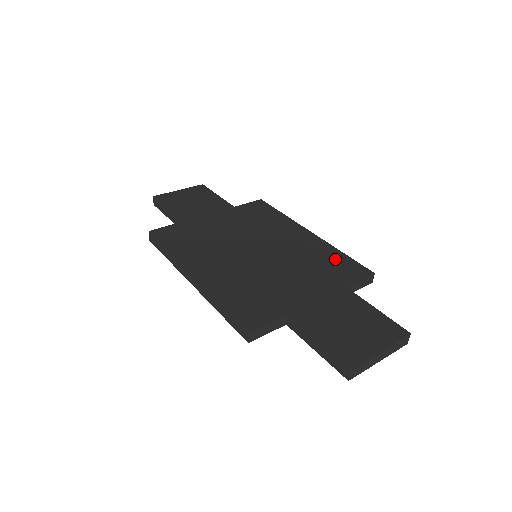
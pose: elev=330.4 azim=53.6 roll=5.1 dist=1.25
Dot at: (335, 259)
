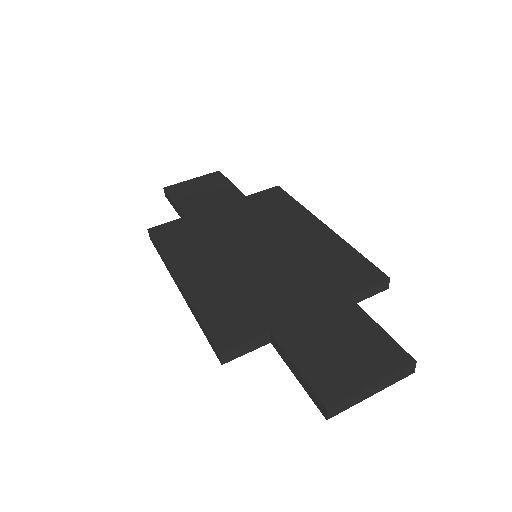
Dot at: (345, 259)
